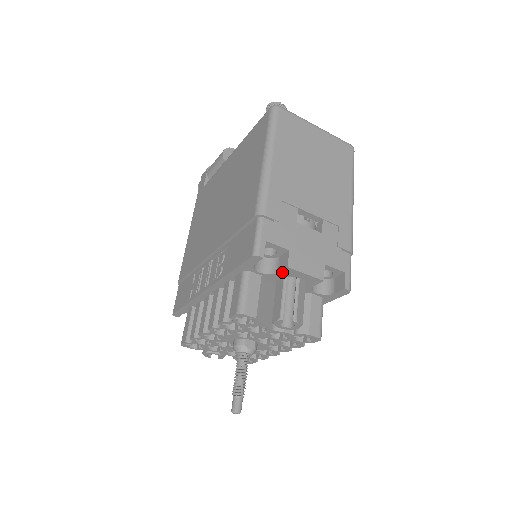
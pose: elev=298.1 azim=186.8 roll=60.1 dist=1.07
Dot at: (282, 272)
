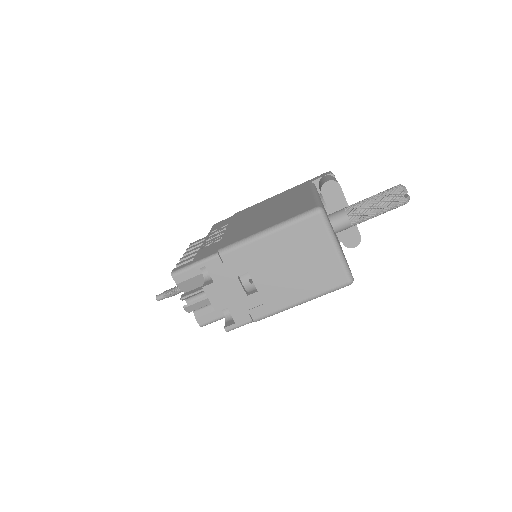
Dot at: occluded
